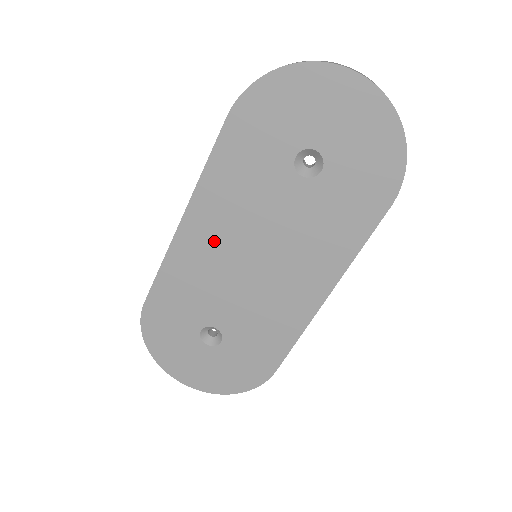
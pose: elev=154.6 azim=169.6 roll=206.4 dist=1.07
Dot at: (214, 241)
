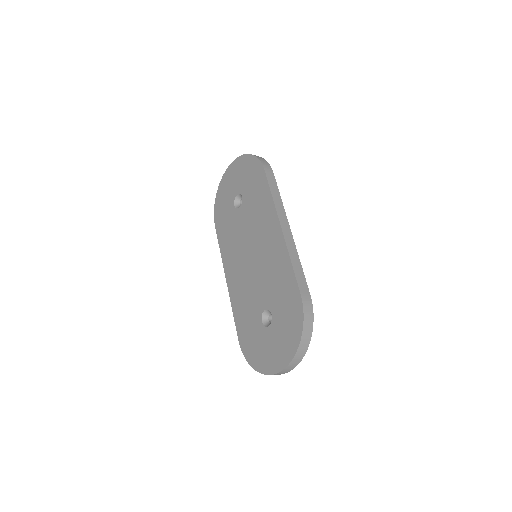
Dot at: (238, 270)
